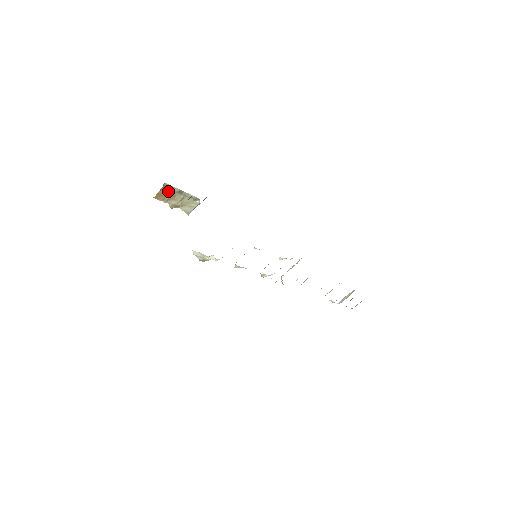
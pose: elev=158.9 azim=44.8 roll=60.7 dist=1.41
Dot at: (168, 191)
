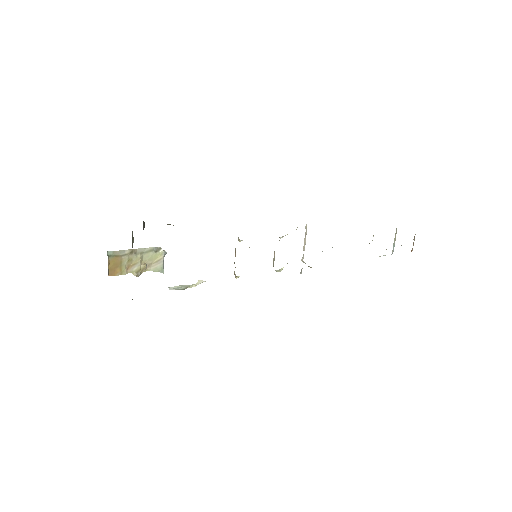
Dot at: (119, 259)
